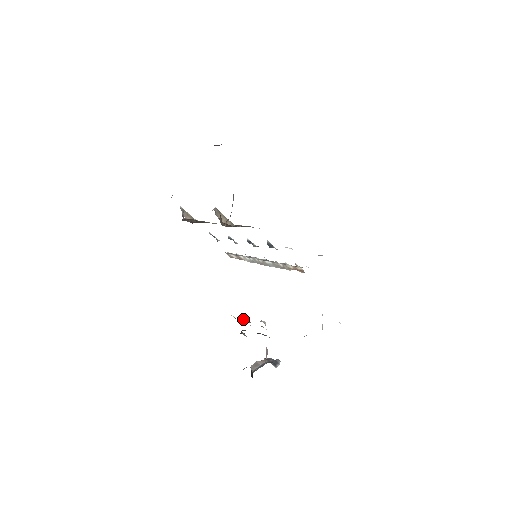
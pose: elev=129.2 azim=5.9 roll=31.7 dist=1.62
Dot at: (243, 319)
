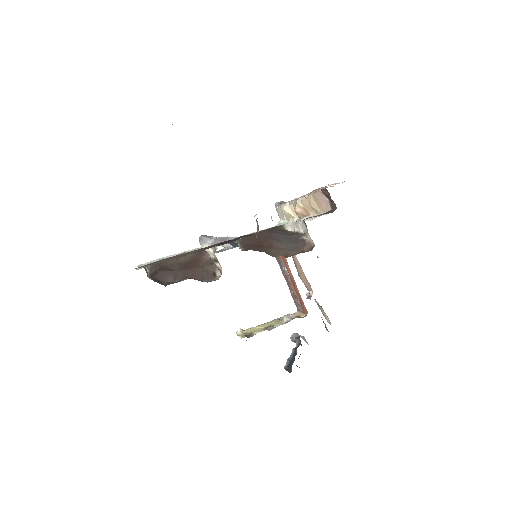
Dot at: (240, 328)
